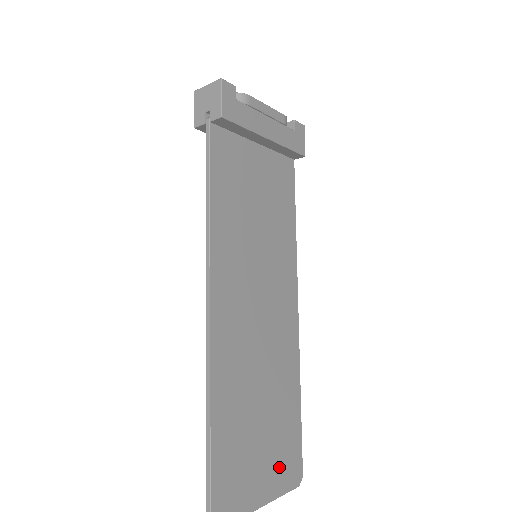
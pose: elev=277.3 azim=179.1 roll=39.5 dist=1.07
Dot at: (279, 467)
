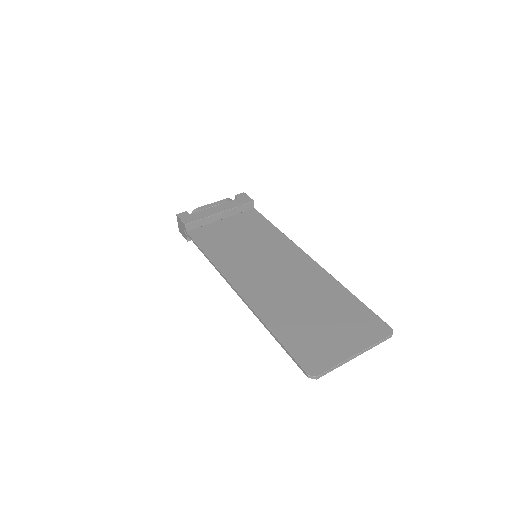
Dot at: (358, 331)
